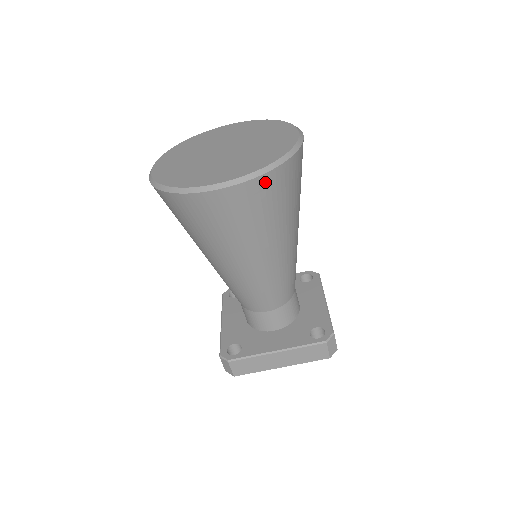
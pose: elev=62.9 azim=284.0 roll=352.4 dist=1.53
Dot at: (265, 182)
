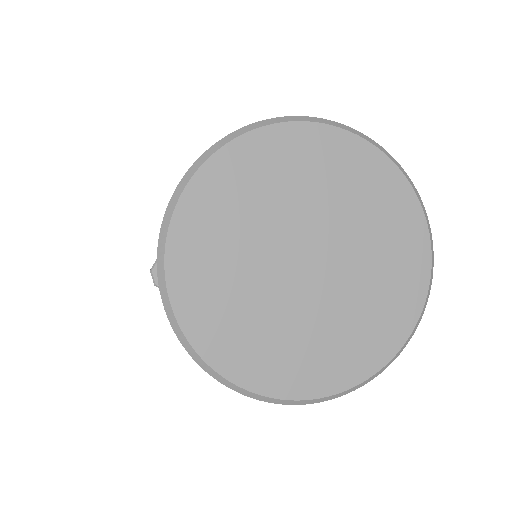
Dot at: occluded
